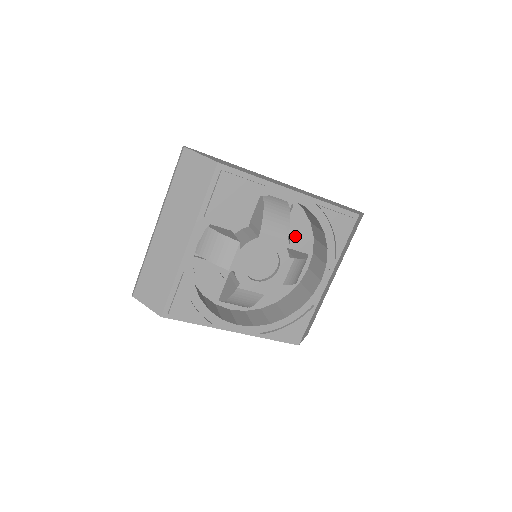
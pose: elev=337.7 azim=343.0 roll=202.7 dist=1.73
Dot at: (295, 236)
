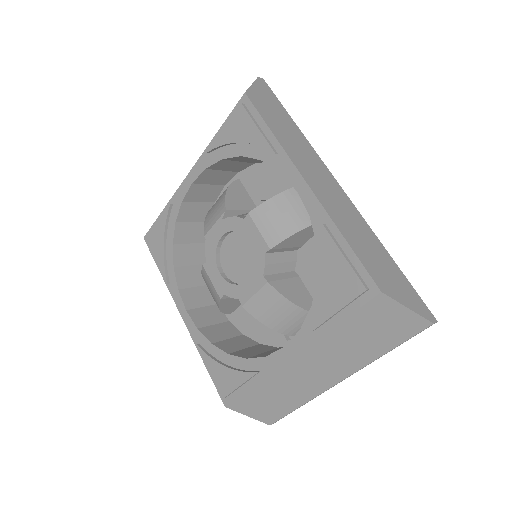
Dot at: (315, 272)
